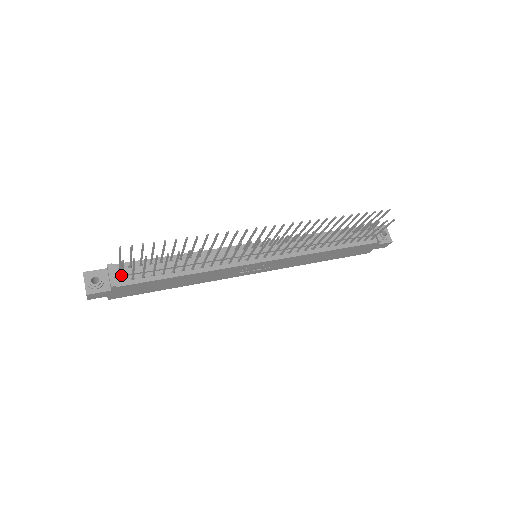
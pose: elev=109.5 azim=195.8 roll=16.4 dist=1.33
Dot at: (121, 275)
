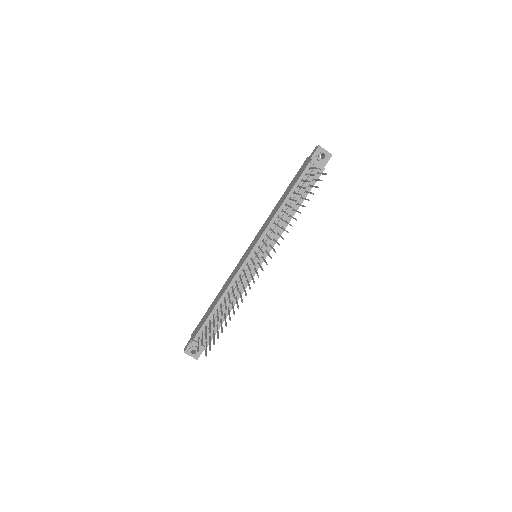
Dot at: (206, 346)
